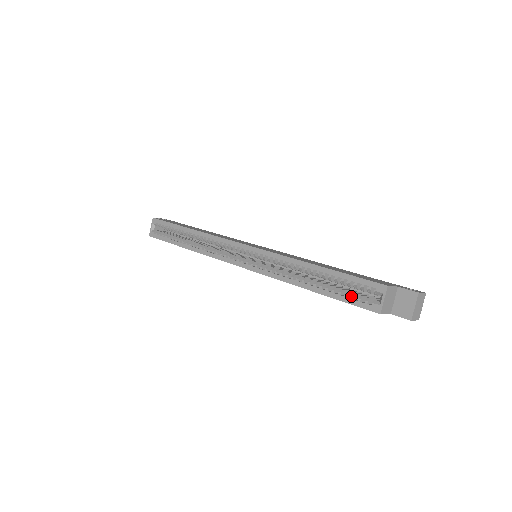
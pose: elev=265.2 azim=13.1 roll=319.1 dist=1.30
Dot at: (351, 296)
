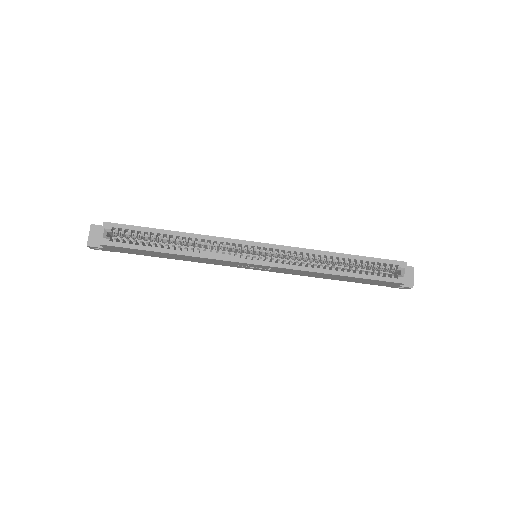
Dot at: (380, 274)
